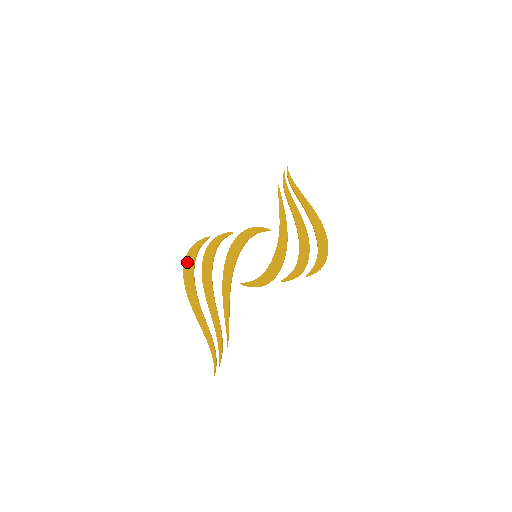
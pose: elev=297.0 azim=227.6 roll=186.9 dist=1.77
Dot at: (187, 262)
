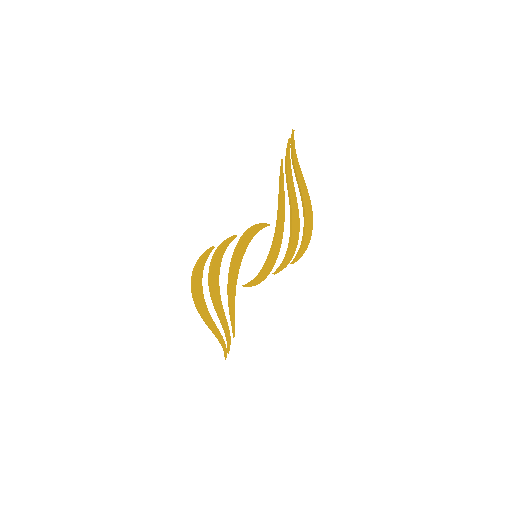
Dot at: (195, 282)
